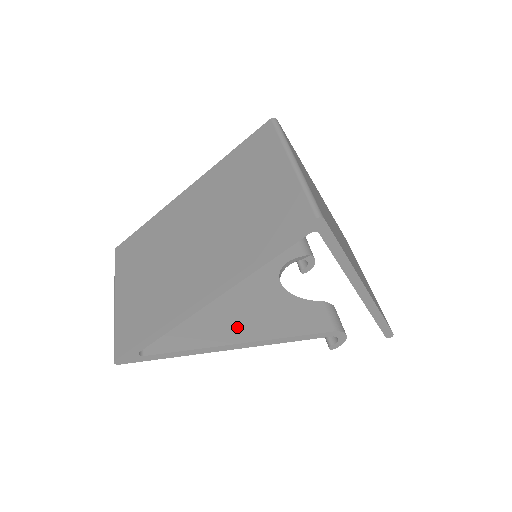
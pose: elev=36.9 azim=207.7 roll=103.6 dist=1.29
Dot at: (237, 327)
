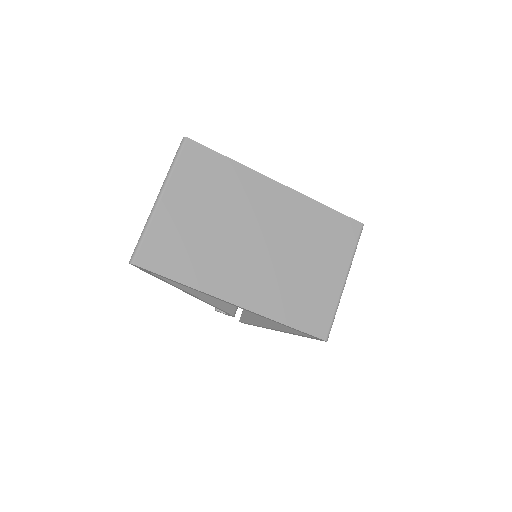
Dot at: occluded
